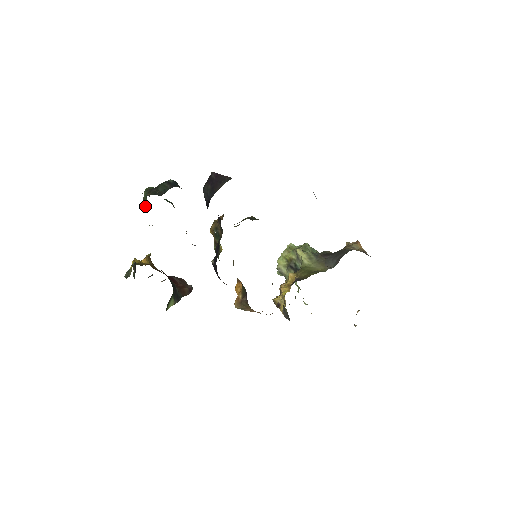
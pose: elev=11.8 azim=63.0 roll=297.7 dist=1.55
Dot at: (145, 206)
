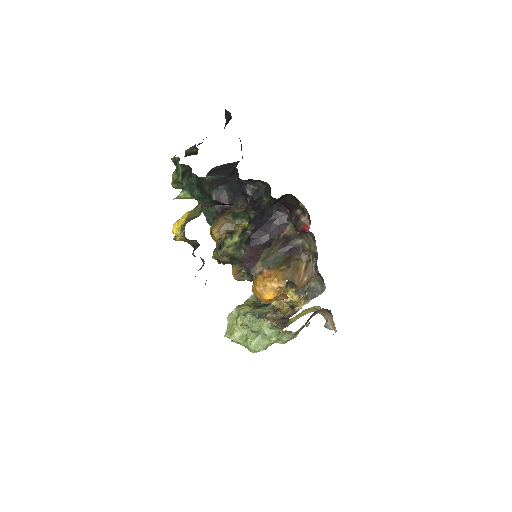
Dot at: (194, 153)
